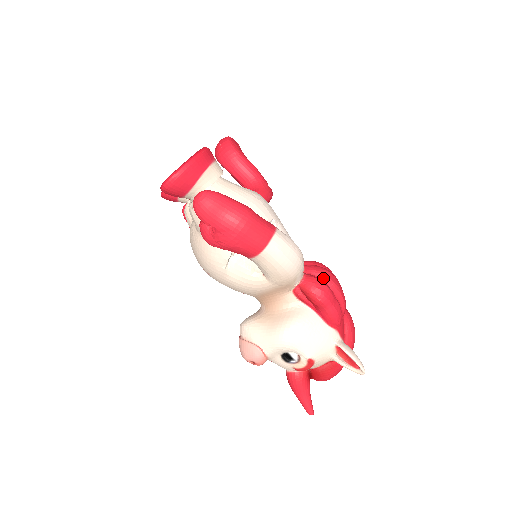
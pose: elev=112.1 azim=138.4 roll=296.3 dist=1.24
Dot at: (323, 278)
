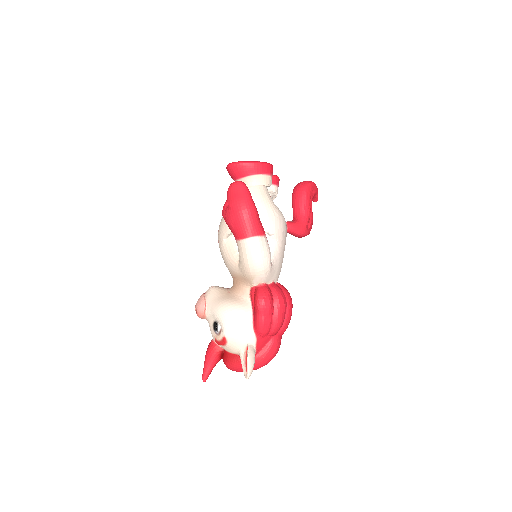
Dot at: (275, 297)
